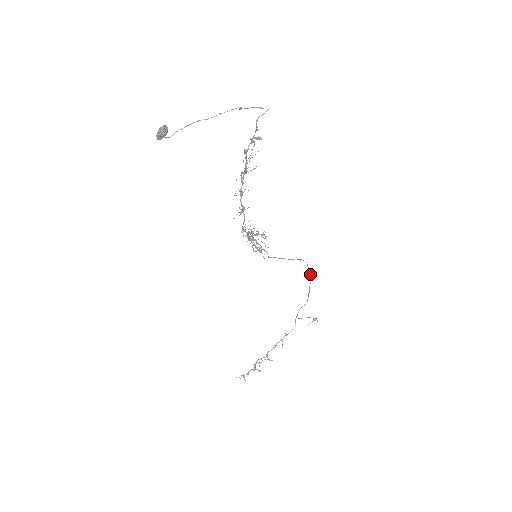
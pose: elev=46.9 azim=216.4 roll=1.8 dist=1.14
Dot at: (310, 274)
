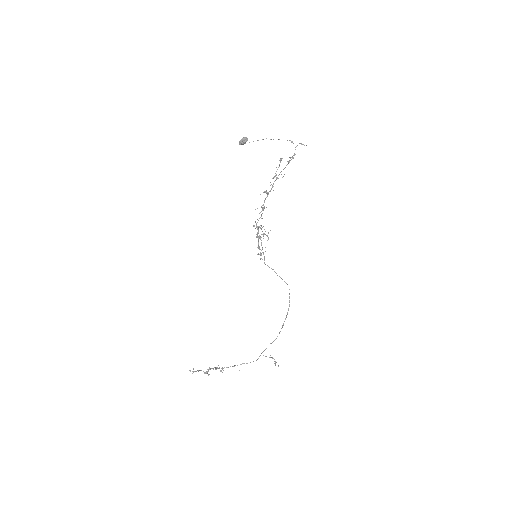
Dot at: occluded
